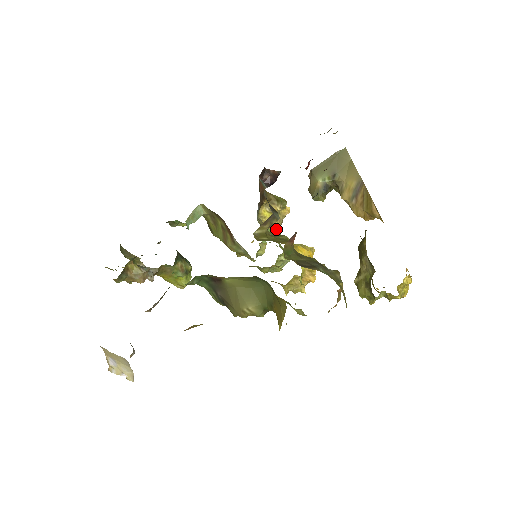
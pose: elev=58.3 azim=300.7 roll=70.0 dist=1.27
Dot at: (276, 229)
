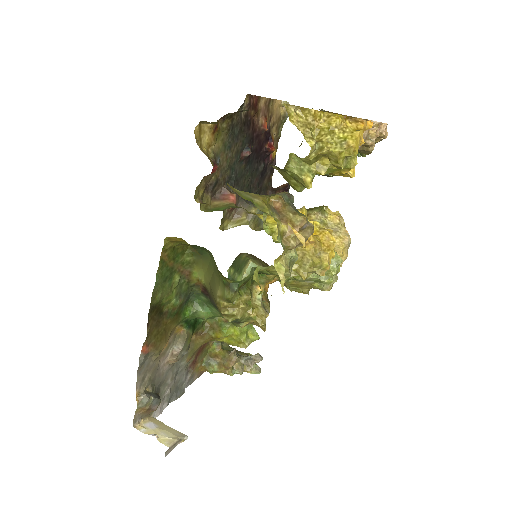
Dot at: (336, 242)
